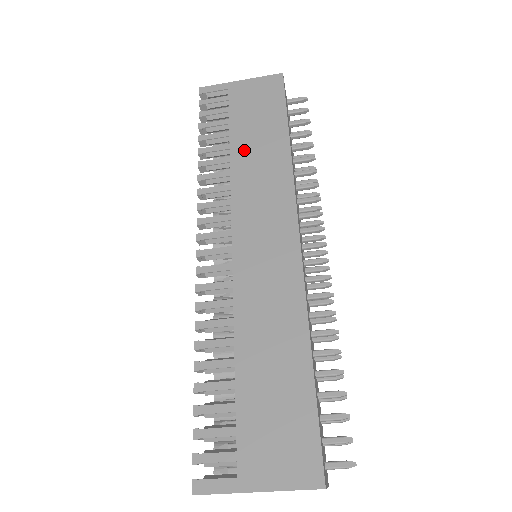
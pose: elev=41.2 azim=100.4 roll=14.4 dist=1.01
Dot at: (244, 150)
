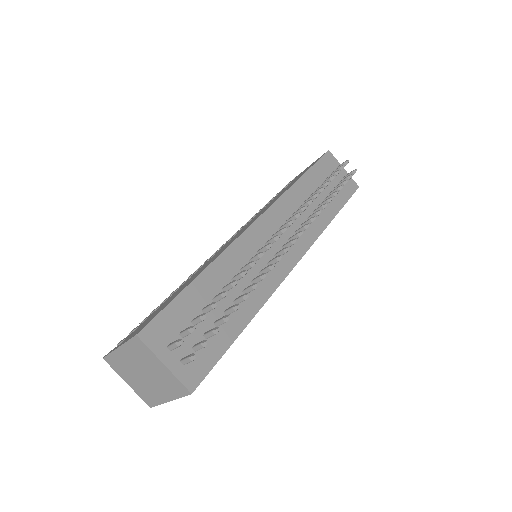
Dot at: occluded
